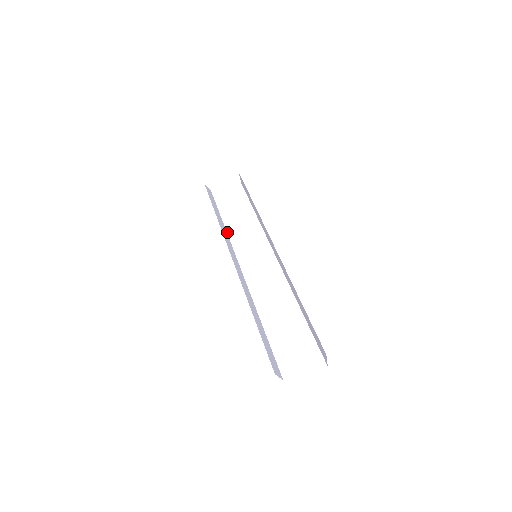
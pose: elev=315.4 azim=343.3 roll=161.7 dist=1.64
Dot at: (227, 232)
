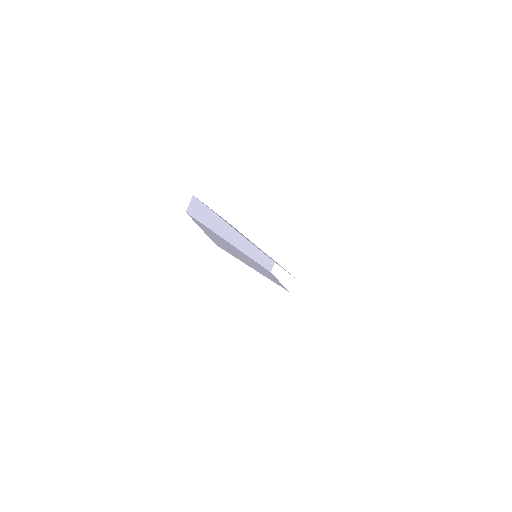
Dot at: (254, 260)
